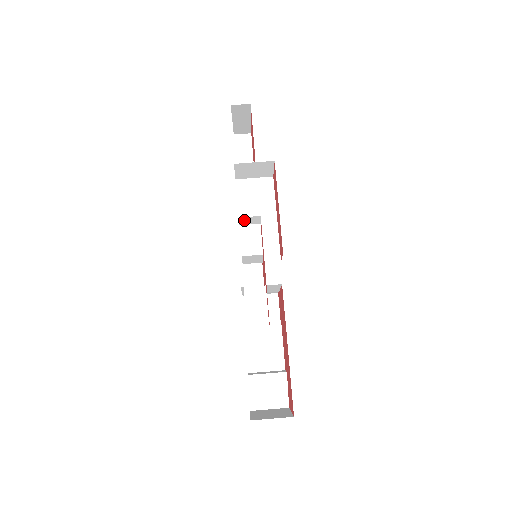
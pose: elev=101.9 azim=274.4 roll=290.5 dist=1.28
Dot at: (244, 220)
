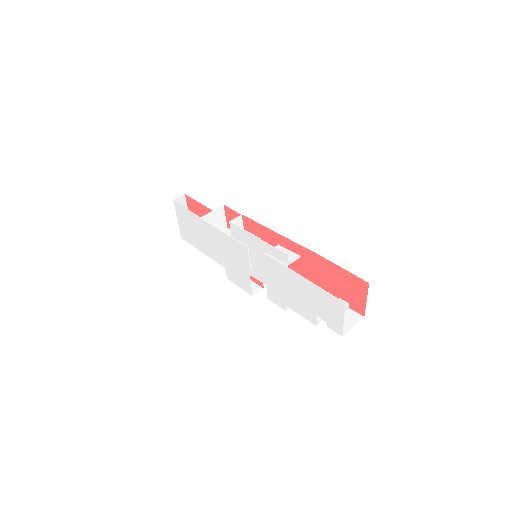
Dot at: occluded
